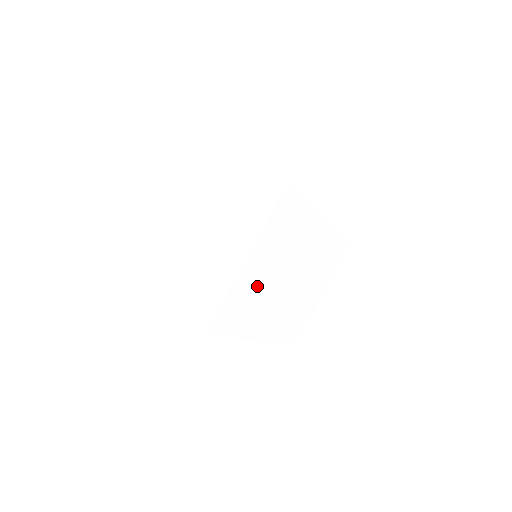
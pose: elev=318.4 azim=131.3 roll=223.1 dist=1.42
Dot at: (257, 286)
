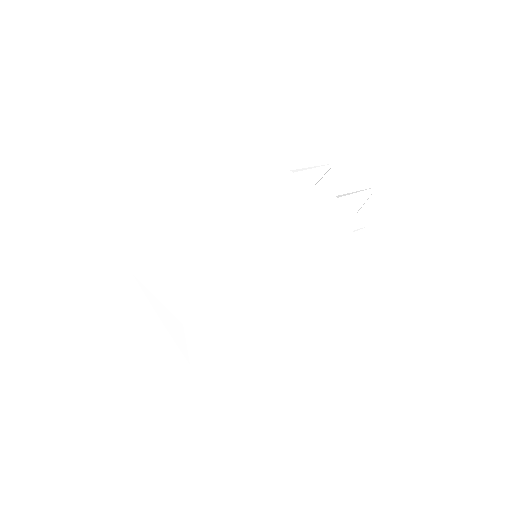
Dot at: (230, 361)
